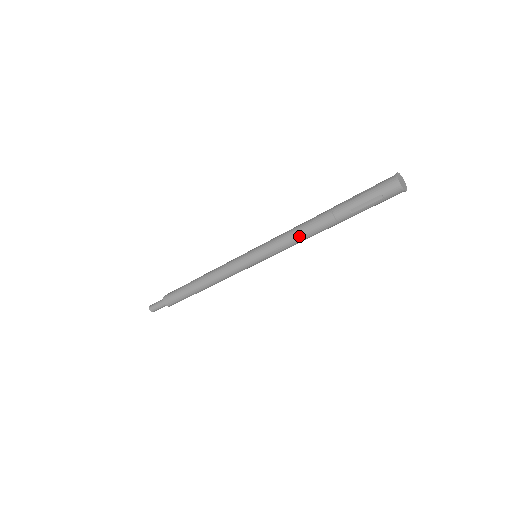
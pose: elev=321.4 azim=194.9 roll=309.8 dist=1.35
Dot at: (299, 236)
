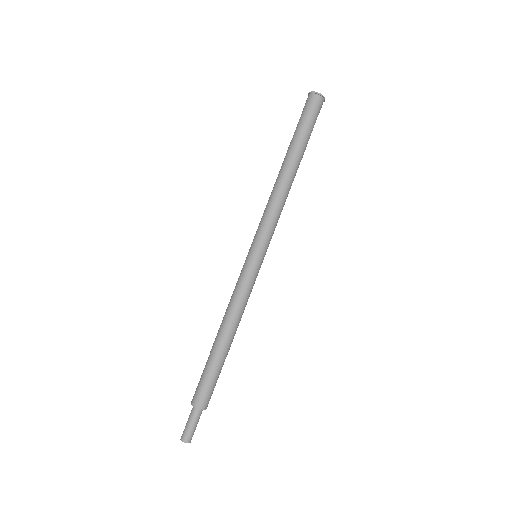
Dot at: (277, 195)
